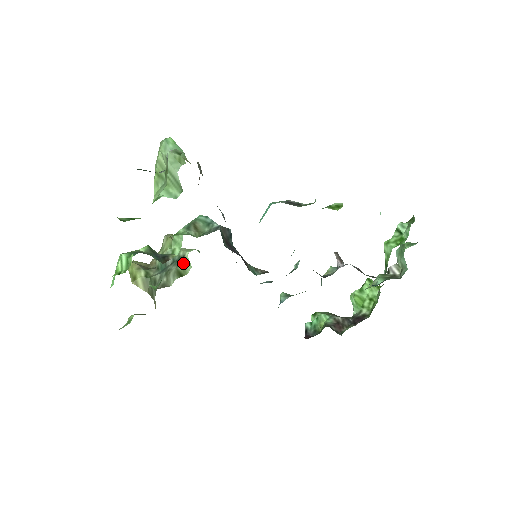
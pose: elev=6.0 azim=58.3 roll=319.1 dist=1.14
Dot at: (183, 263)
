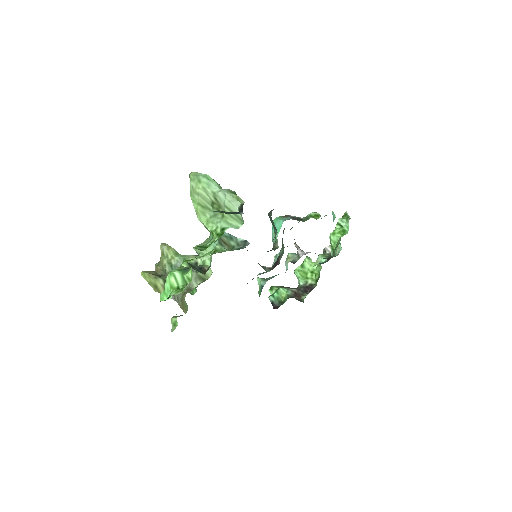
Dot at: occluded
